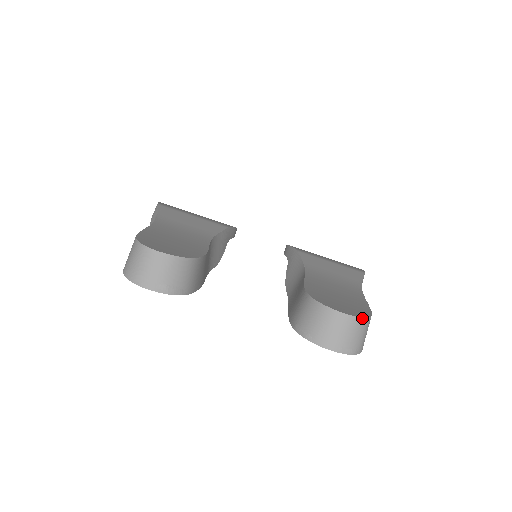
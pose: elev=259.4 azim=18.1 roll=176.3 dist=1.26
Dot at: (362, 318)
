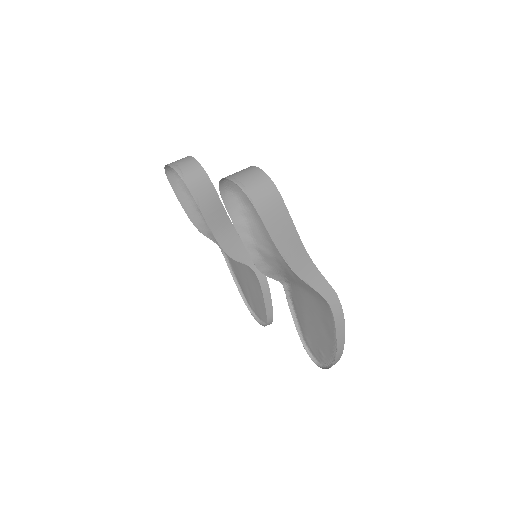
Dot at: (265, 173)
